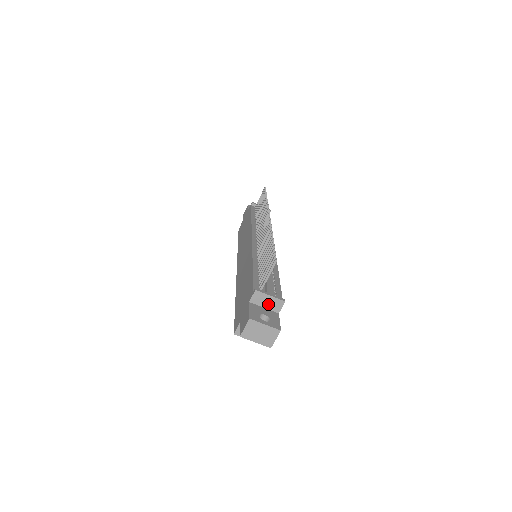
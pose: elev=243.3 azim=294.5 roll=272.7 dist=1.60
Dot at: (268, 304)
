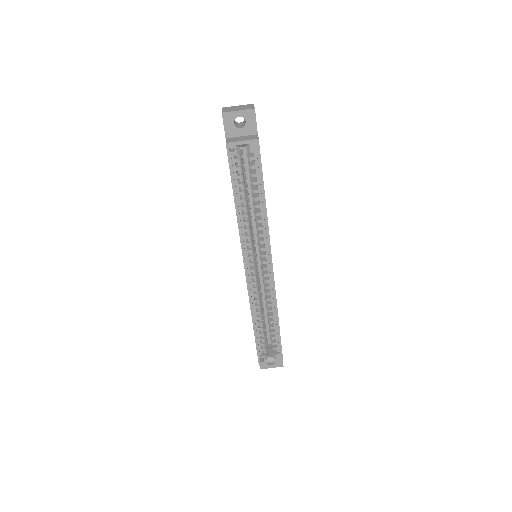
Dot at: occluded
